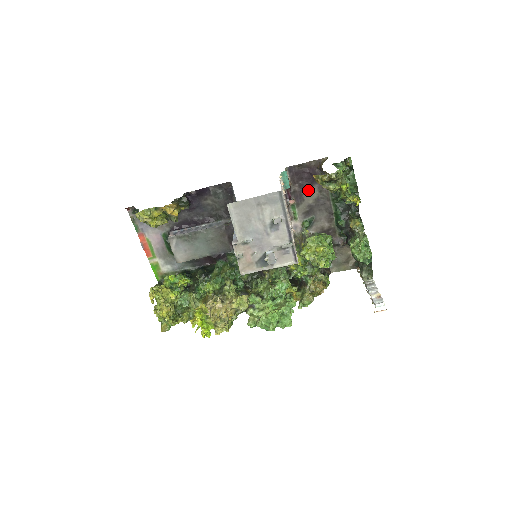
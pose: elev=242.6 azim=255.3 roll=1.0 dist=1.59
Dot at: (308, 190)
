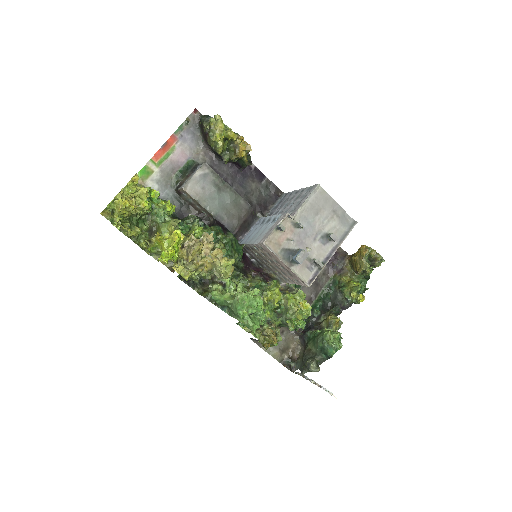
Dot at: occluded
